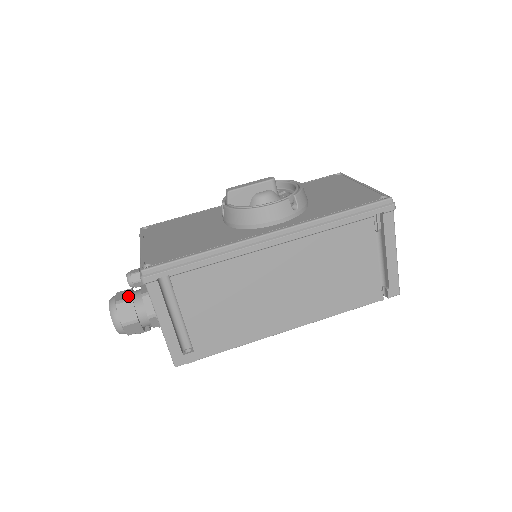
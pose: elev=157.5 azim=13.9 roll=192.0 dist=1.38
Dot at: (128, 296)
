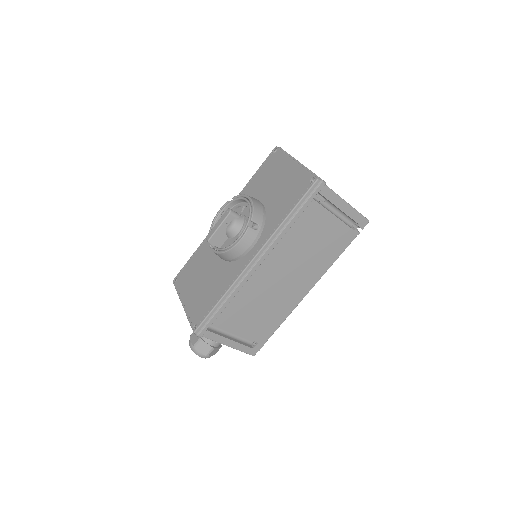
Dot at: (197, 338)
